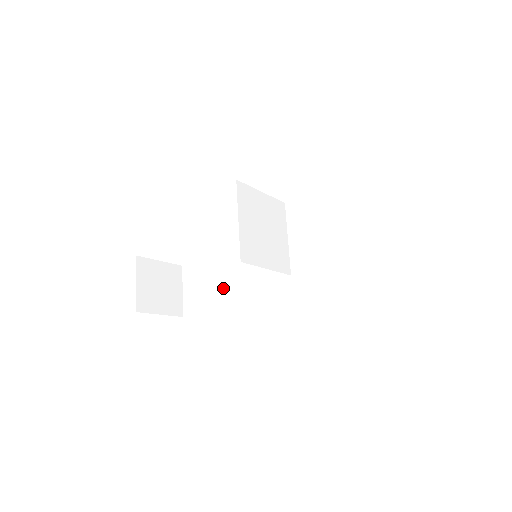
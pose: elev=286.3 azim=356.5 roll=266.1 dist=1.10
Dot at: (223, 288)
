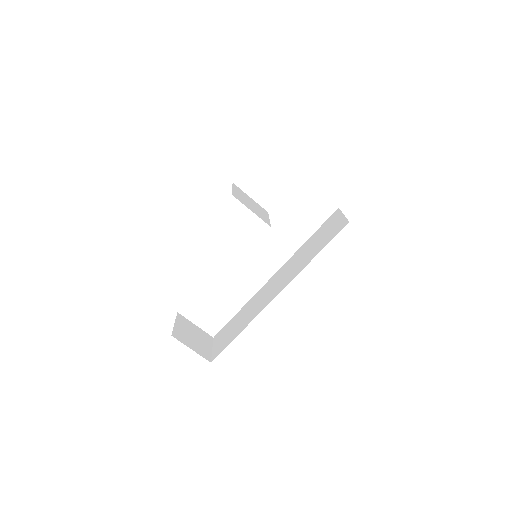
Dot at: (242, 322)
